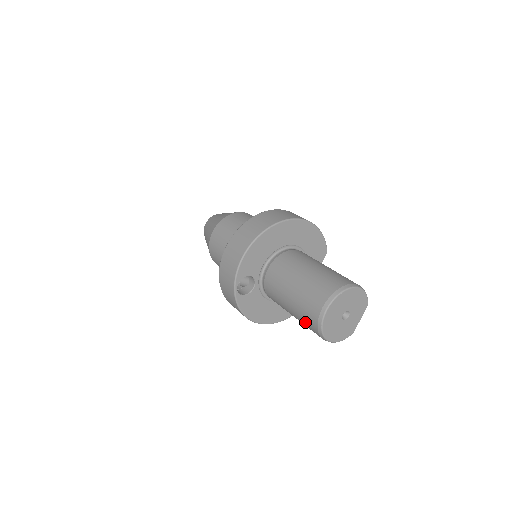
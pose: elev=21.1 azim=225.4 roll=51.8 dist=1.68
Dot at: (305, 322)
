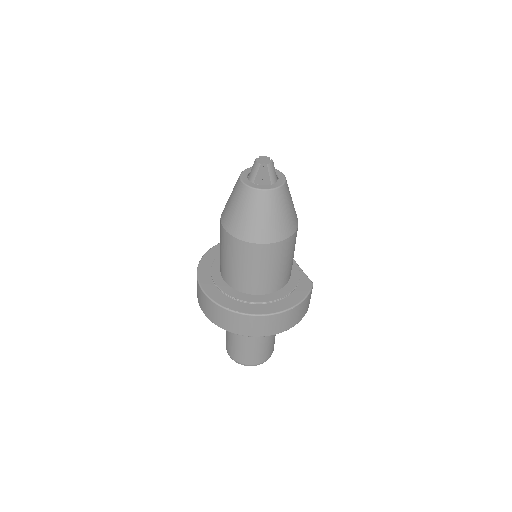
Dot at: occluded
